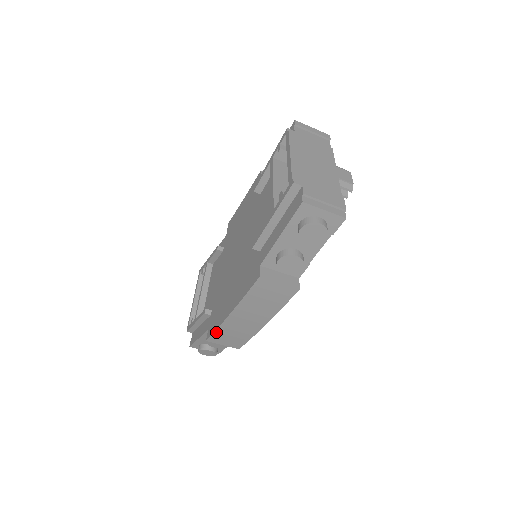
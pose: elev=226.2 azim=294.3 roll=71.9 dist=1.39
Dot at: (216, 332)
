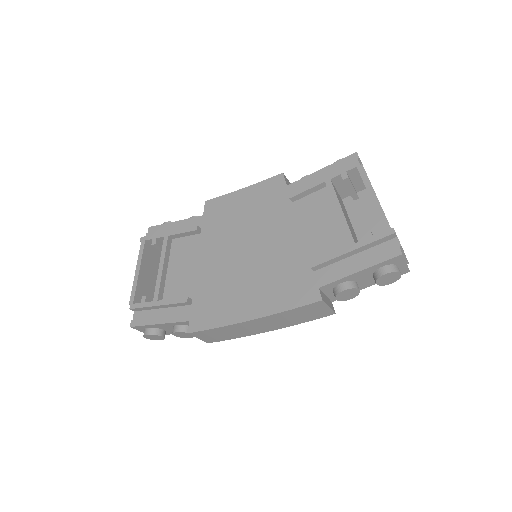
Dot at: (212, 329)
